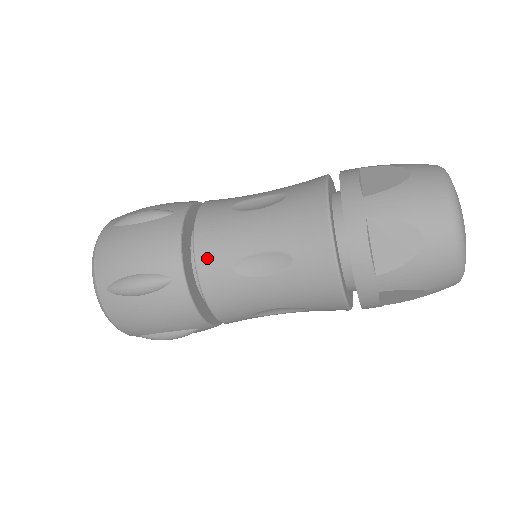
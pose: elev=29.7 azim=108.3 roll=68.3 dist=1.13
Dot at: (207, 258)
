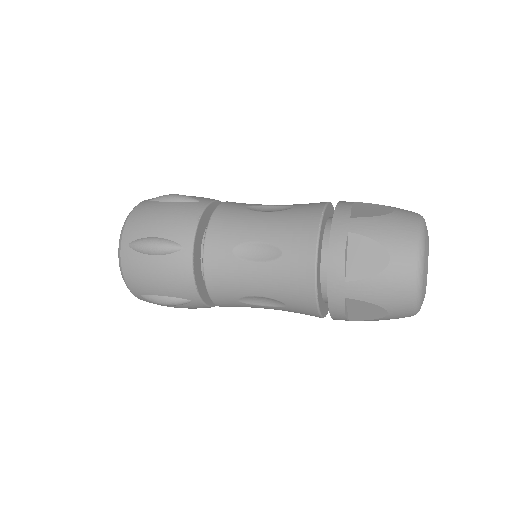
Dot at: (218, 293)
